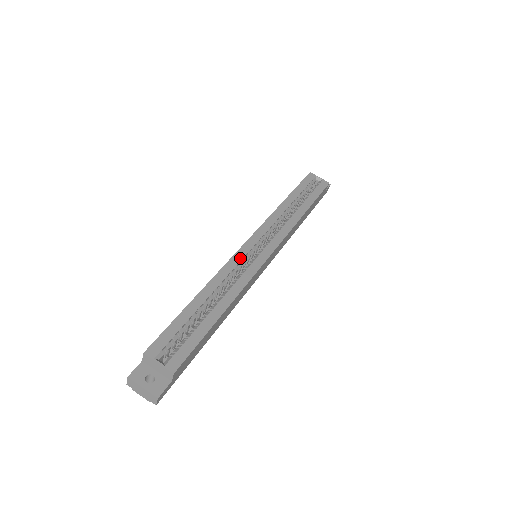
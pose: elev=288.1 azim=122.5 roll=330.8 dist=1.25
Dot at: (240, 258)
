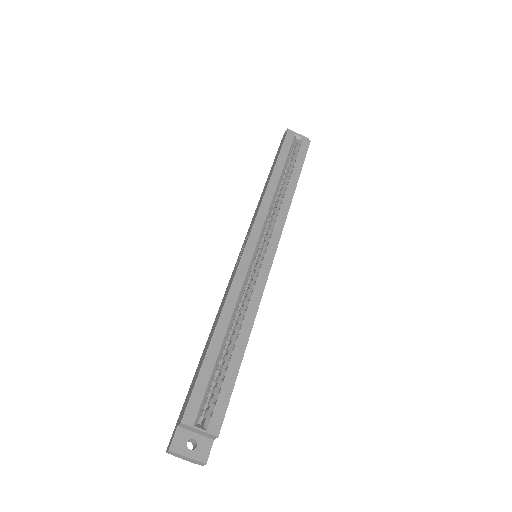
Dot at: (245, 269)
